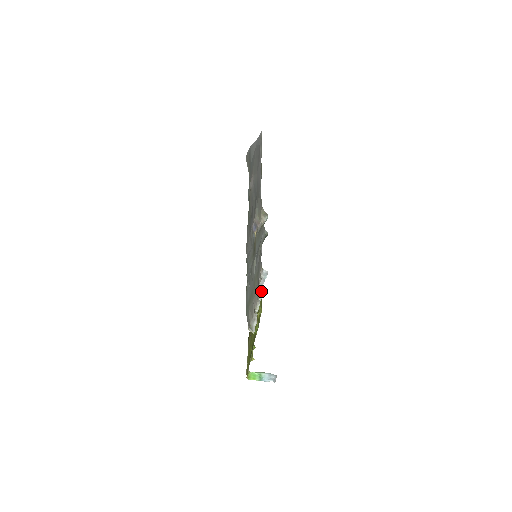
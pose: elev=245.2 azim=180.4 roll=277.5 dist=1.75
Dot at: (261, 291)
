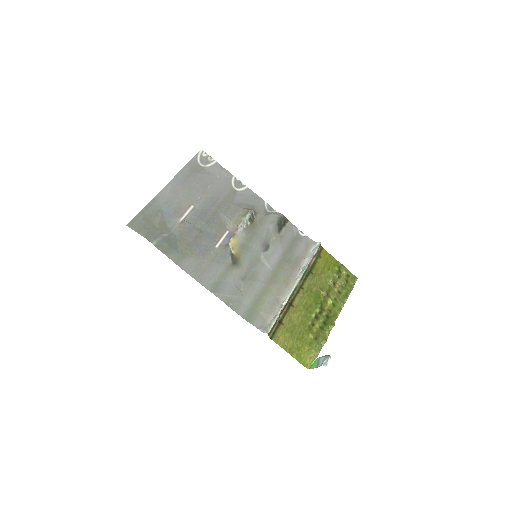
Dot at: (301, 274)
